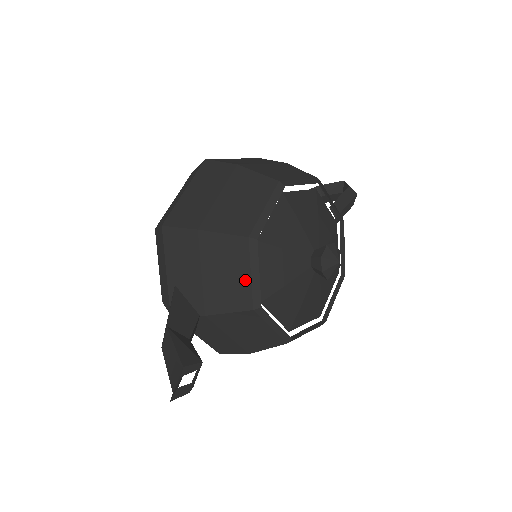
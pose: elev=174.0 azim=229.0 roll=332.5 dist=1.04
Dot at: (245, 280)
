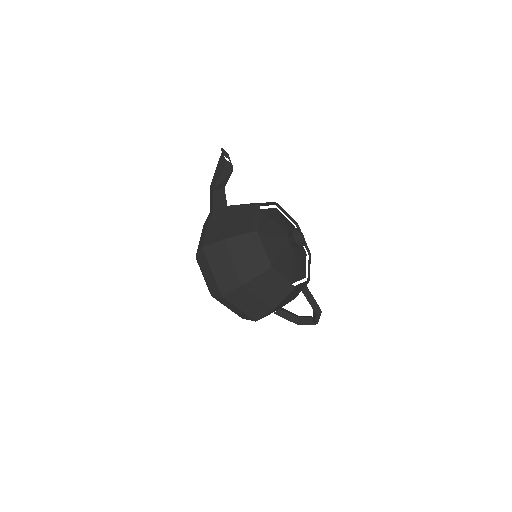
Dot at: occluded
